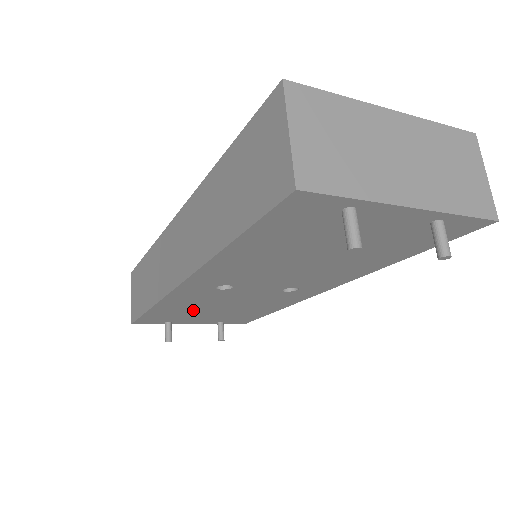
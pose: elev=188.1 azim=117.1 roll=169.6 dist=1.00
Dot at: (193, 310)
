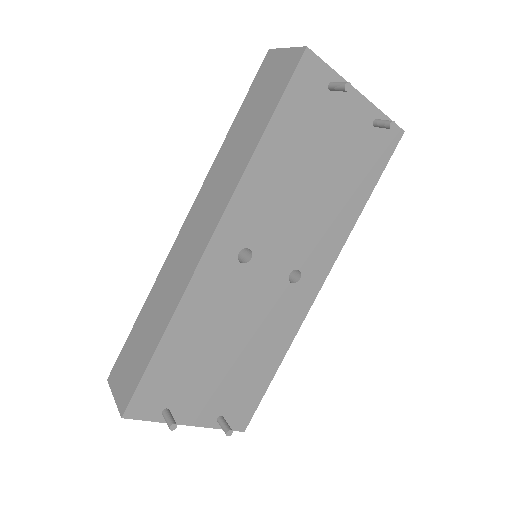
Dot at: (203, 349)
